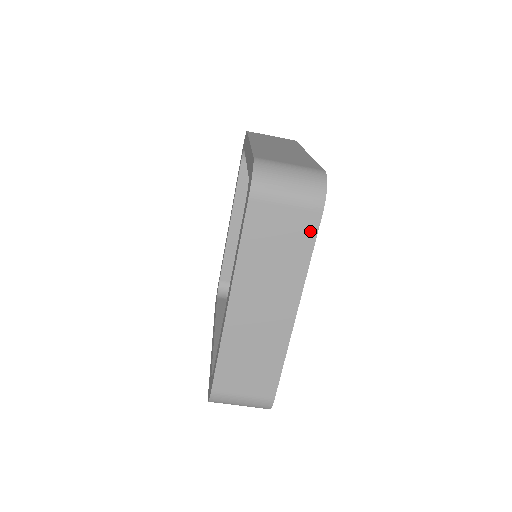
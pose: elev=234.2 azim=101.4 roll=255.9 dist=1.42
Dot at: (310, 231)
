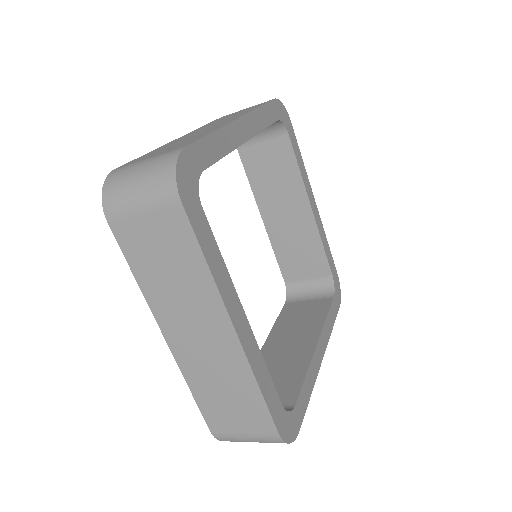
Dot at: (184, 231)
